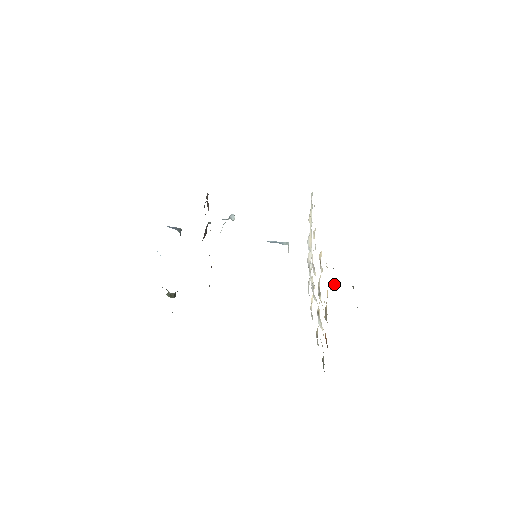
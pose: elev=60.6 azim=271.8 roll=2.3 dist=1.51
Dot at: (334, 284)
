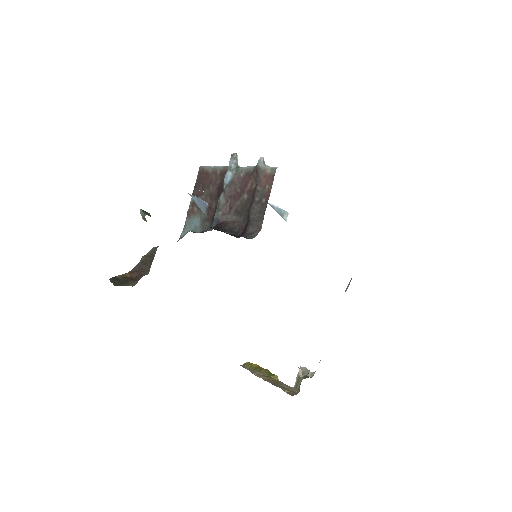
Dot at: occluded
